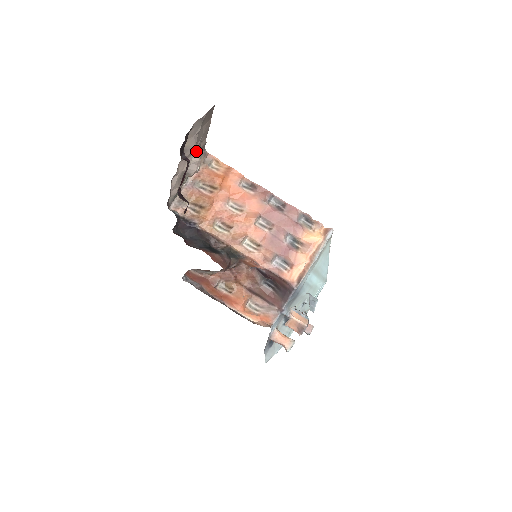
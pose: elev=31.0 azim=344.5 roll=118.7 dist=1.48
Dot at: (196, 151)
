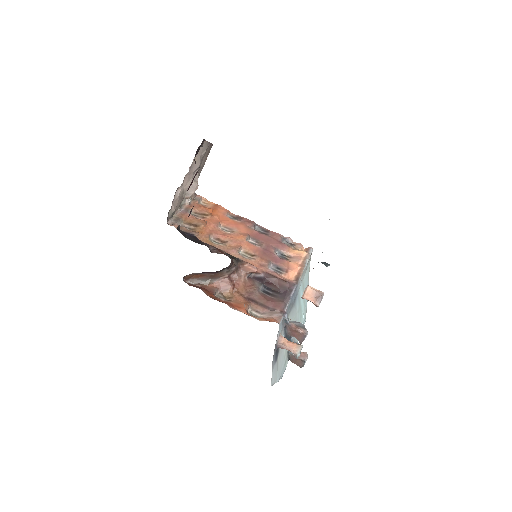
Dot at: (197, 175)
